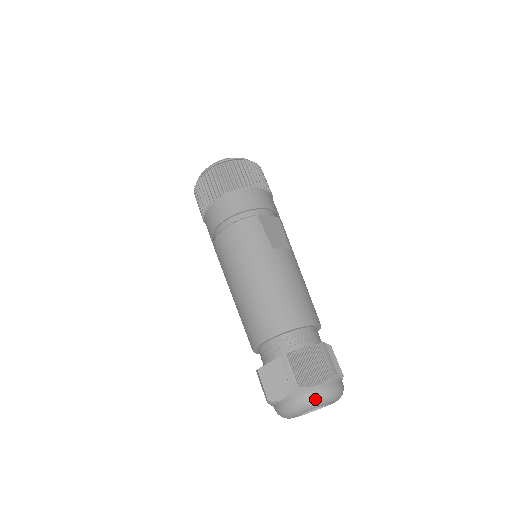
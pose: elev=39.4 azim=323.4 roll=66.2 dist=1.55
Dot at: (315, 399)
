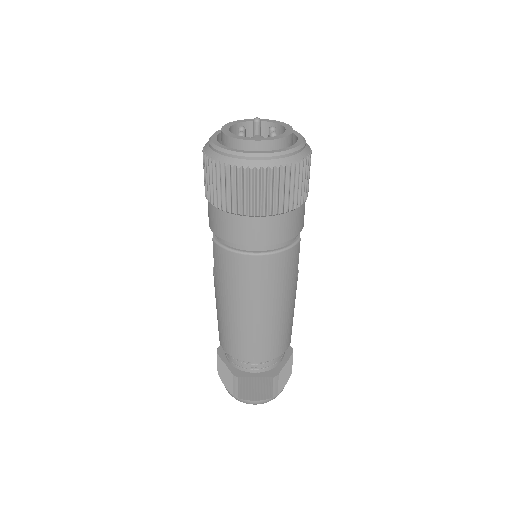
Dot at: occluded
